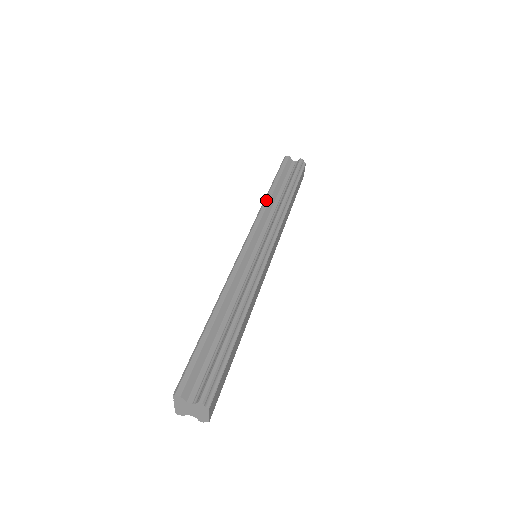
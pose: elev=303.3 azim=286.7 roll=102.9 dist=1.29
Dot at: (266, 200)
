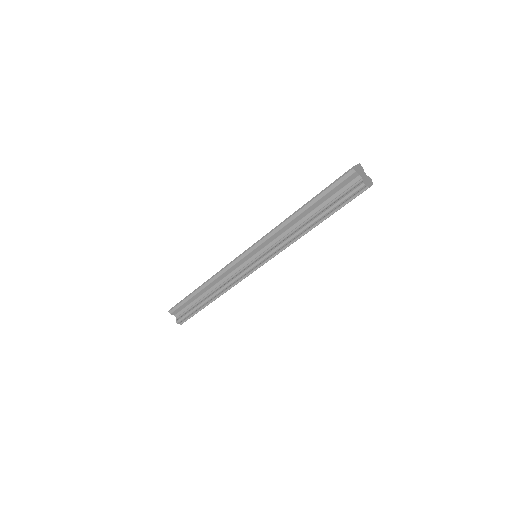
Dot at: (286, 221)
